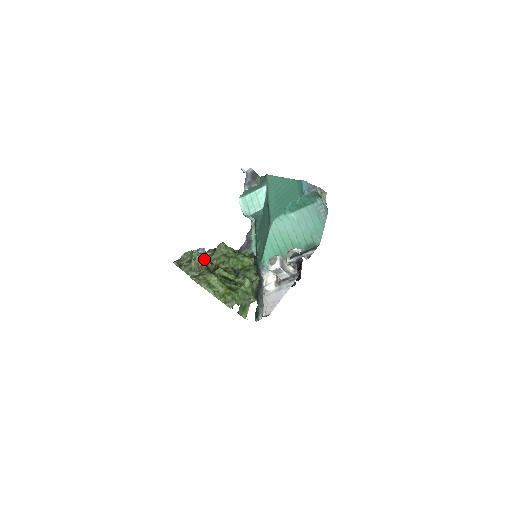
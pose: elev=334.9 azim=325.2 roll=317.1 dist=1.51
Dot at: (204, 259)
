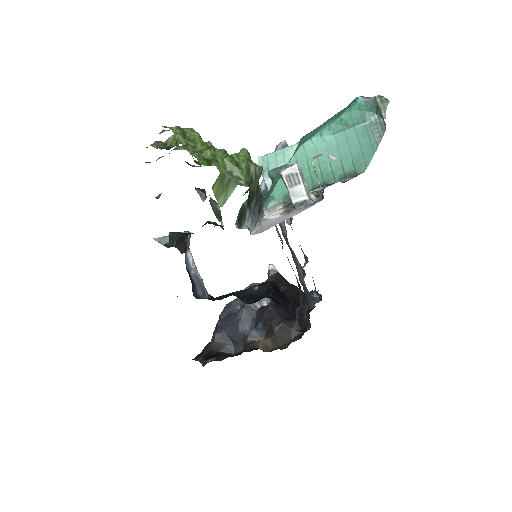
Dot at: occluded
